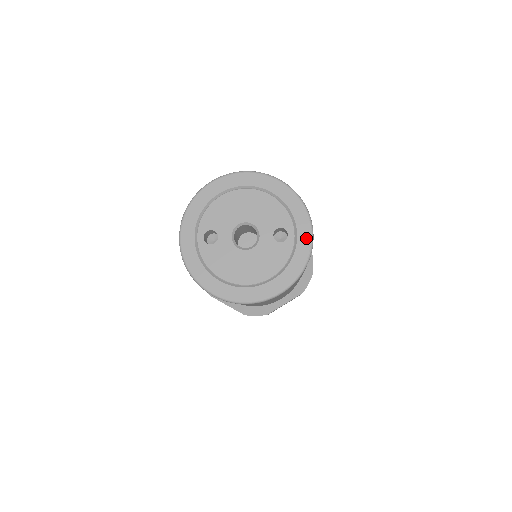
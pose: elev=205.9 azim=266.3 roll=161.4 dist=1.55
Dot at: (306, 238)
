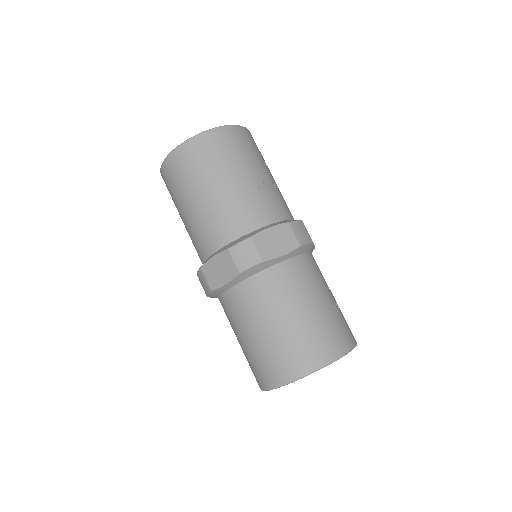
Dot at: occluded
